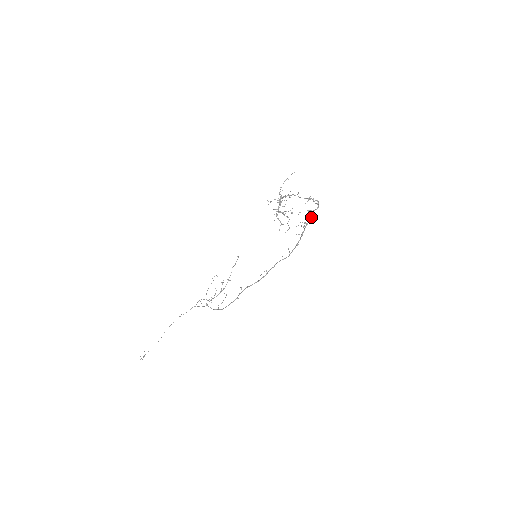
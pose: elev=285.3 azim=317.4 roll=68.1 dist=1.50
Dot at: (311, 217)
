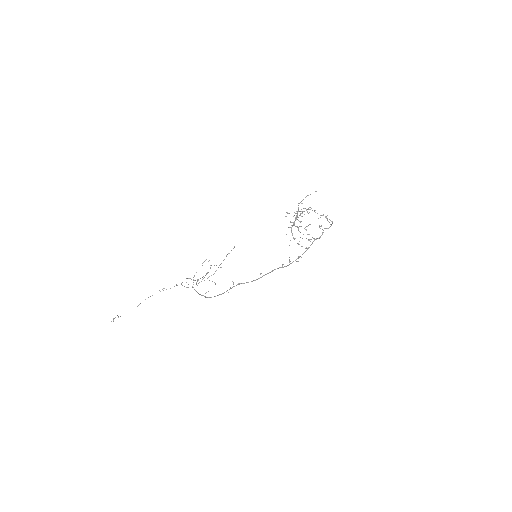
Dot at: occluded
